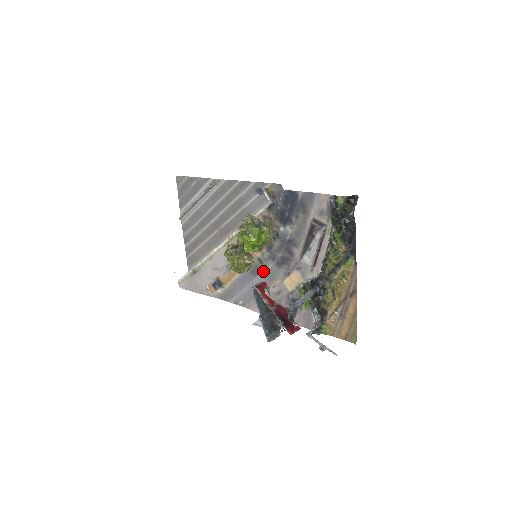
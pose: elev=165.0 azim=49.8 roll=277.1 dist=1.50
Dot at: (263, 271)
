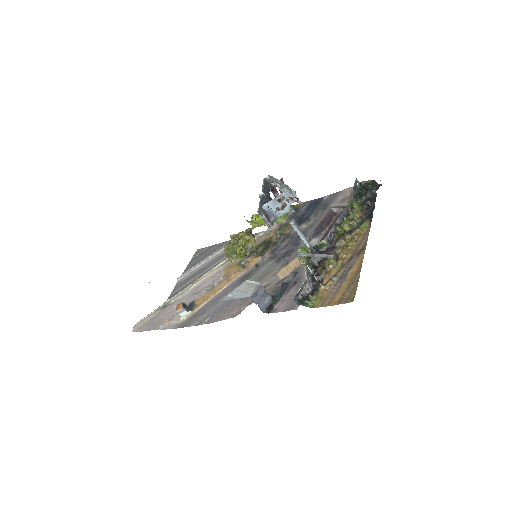
Dot at: (256, 274)
